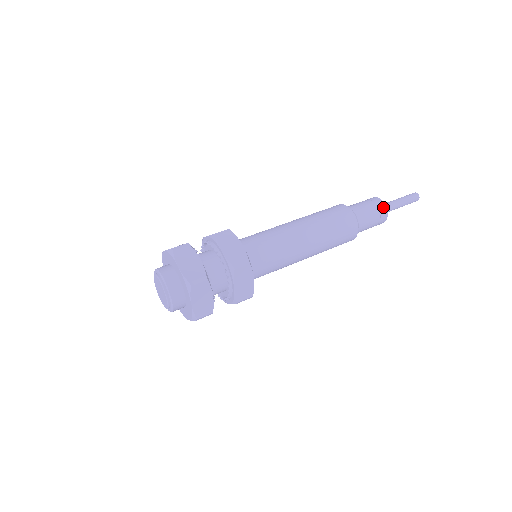
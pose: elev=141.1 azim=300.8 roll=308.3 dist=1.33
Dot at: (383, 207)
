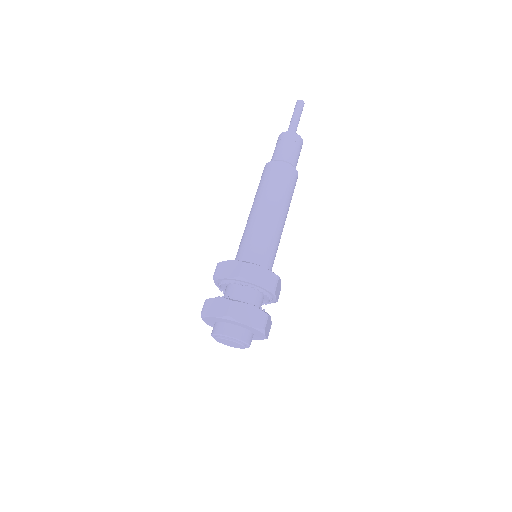
Dot at: (287, 134)
